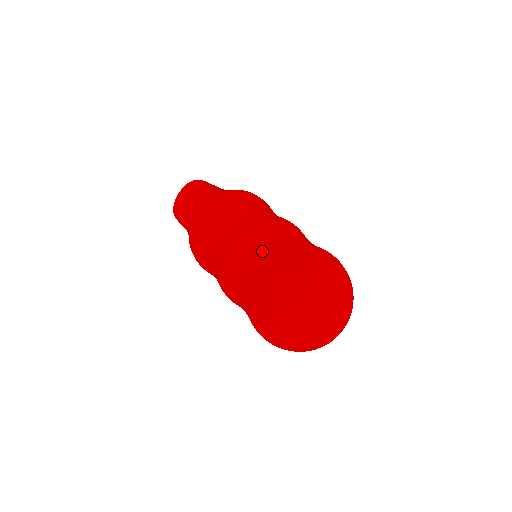
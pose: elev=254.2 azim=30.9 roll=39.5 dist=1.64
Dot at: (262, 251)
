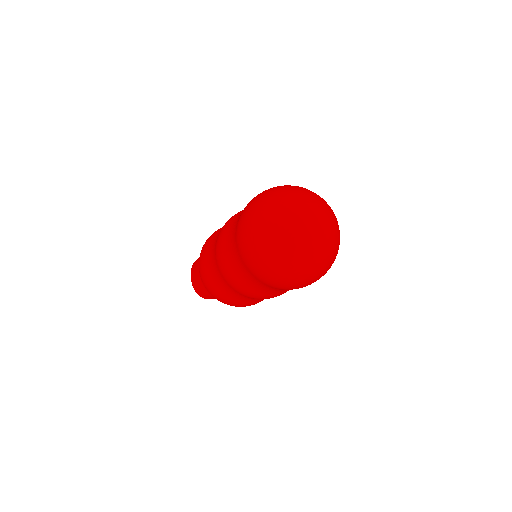
Dot at: (232, 228)
